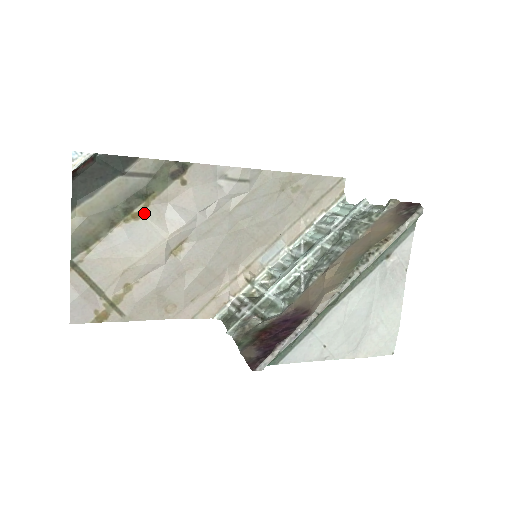
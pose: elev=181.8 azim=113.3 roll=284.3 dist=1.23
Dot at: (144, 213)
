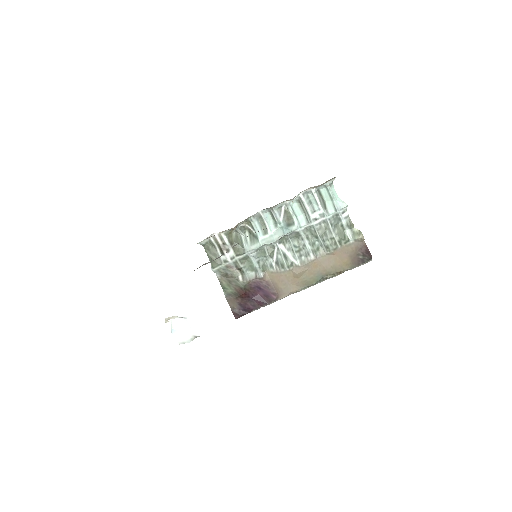
Dot at: occluded
